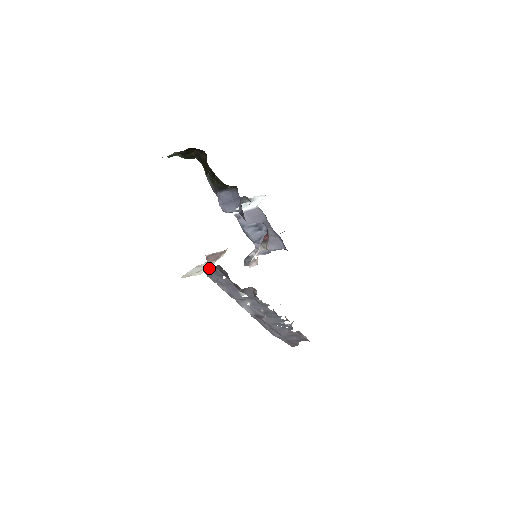
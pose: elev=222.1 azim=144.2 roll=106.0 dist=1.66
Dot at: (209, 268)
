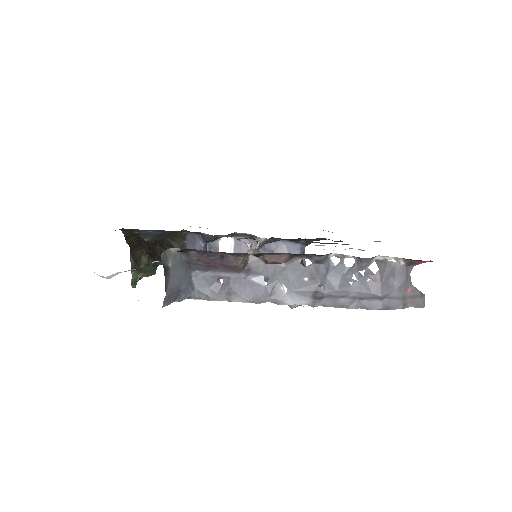
Dot at: (193, 283)
